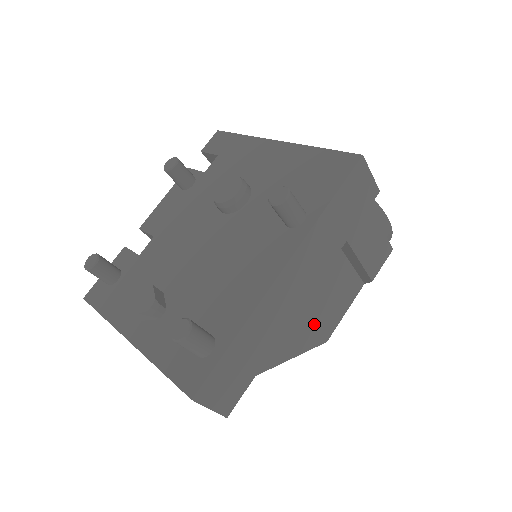
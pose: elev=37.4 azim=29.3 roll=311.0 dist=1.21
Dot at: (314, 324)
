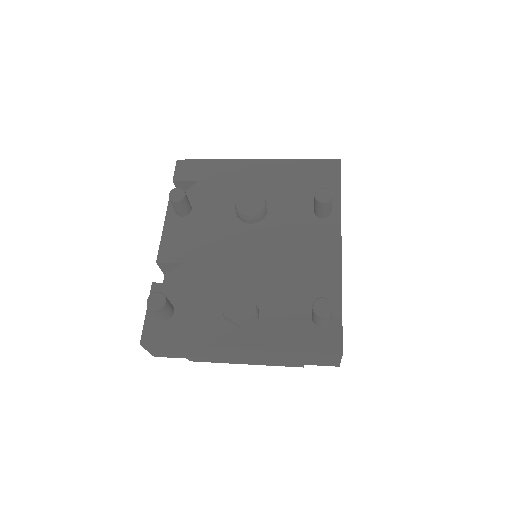
Dot at: occluded
